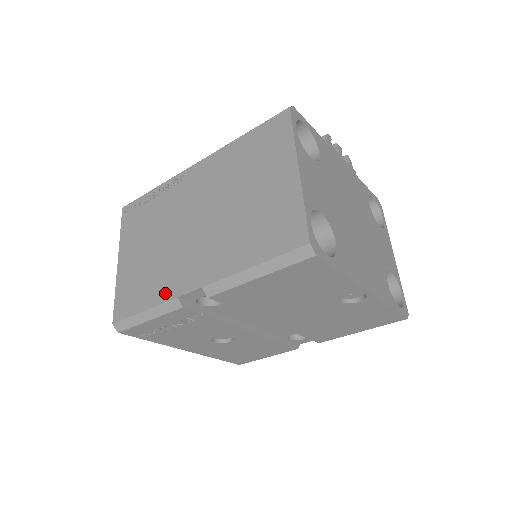
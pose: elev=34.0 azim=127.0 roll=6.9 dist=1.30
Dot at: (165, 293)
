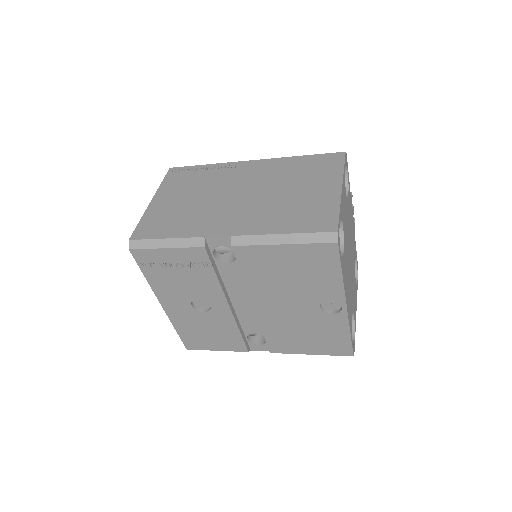
Dot at: (193, 231)
